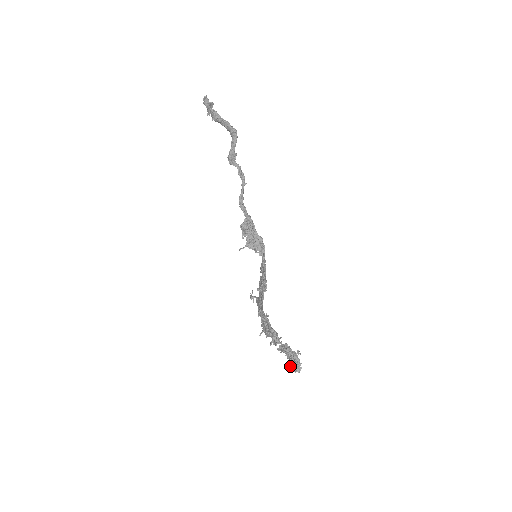
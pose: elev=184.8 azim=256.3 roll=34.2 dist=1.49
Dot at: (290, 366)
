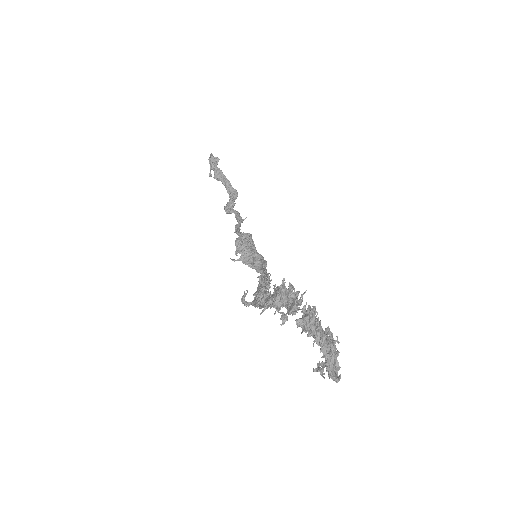
Dot at: (318, 369)
